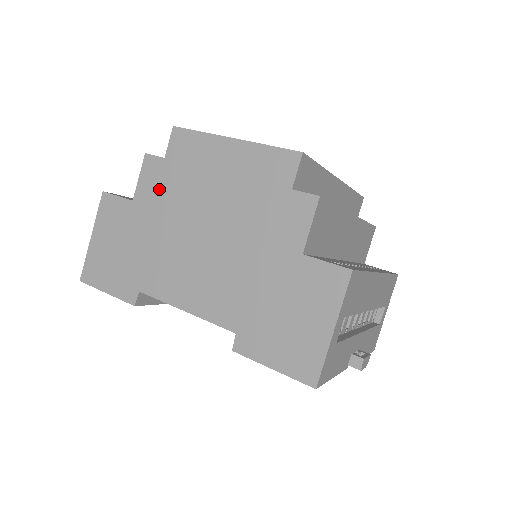
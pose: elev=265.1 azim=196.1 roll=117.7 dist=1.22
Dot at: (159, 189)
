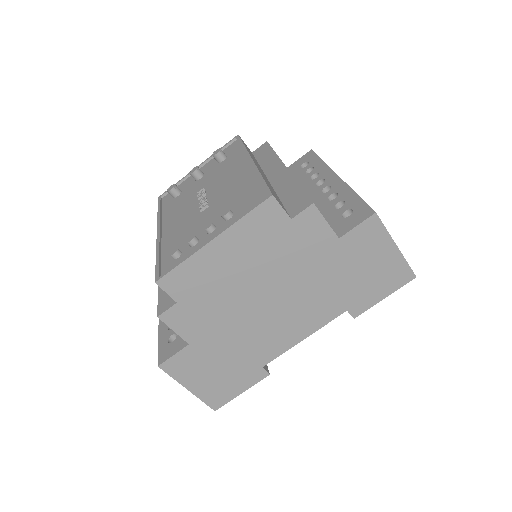
Dot at: (199, 319)
